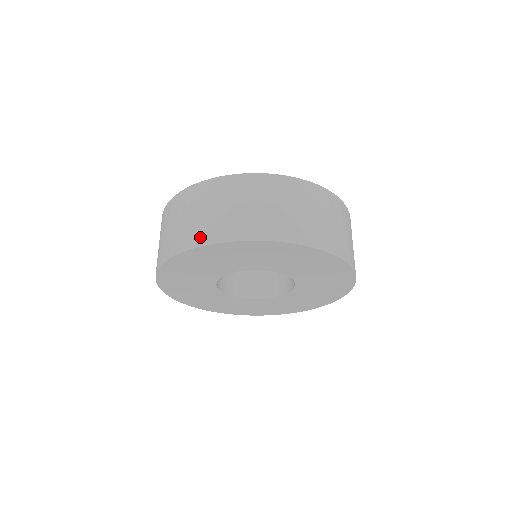
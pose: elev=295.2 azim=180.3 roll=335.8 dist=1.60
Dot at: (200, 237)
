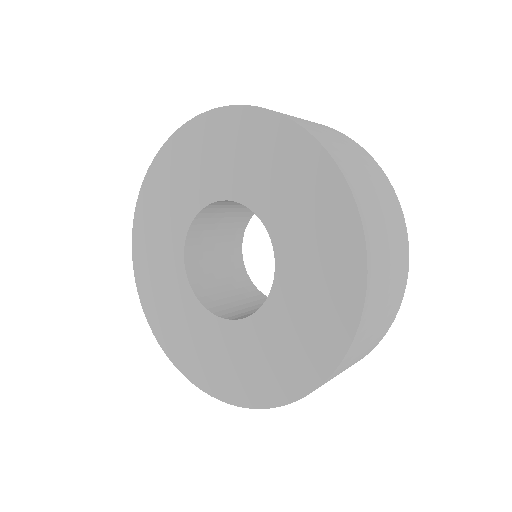
Dot at: occluded
